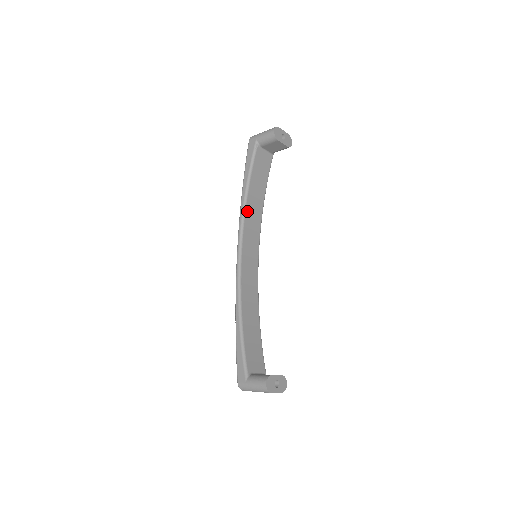
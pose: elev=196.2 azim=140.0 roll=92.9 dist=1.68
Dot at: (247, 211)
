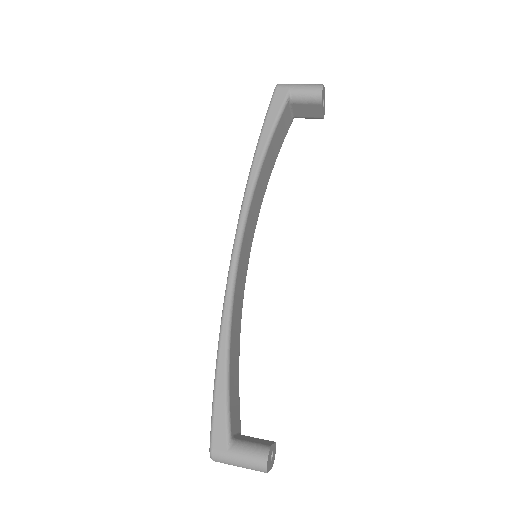
Dot at: (256, 187)
